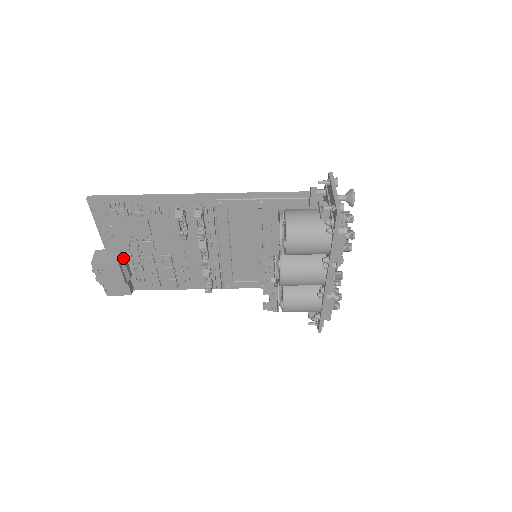
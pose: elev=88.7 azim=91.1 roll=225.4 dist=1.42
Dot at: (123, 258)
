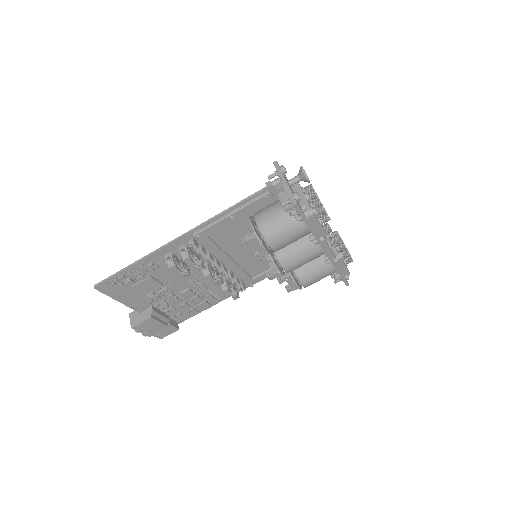
Dot at: (153, 311)
